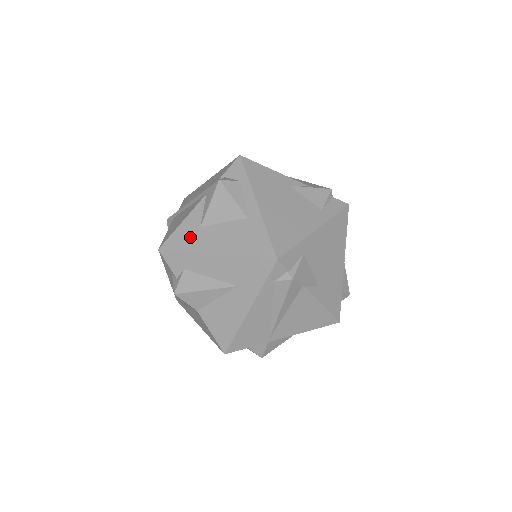
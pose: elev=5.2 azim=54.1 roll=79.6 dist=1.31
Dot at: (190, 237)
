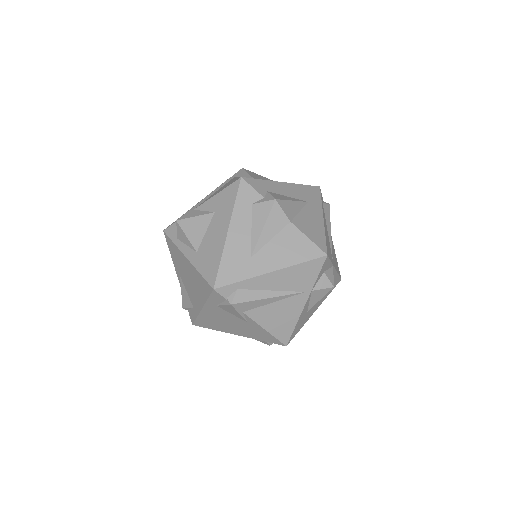
Dot at: occluded
